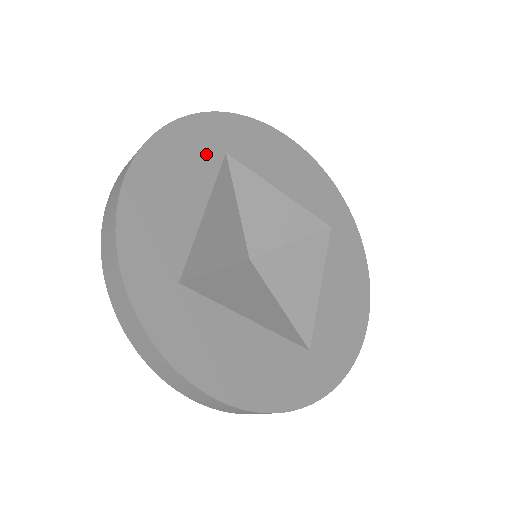
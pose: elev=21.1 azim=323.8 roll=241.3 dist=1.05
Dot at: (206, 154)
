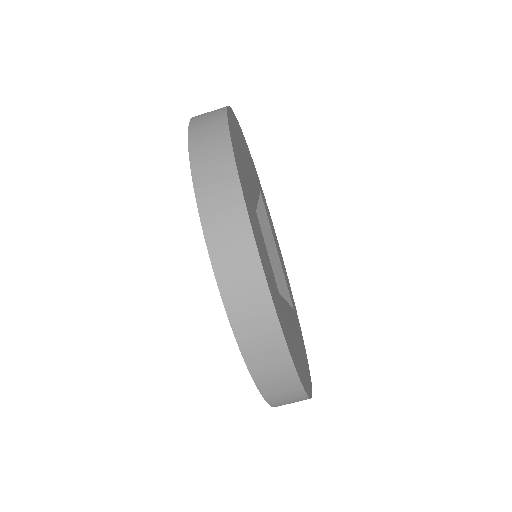
Dot at: occluded
